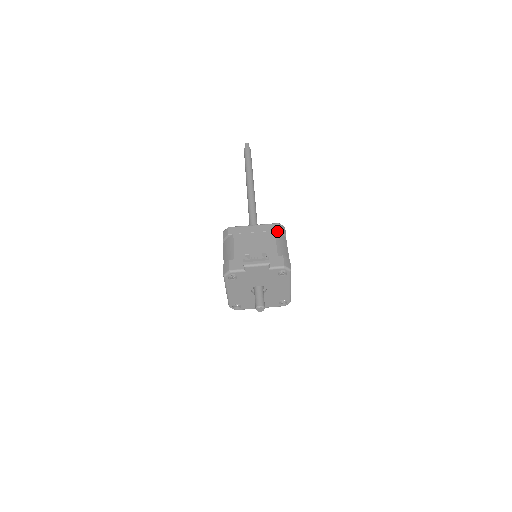
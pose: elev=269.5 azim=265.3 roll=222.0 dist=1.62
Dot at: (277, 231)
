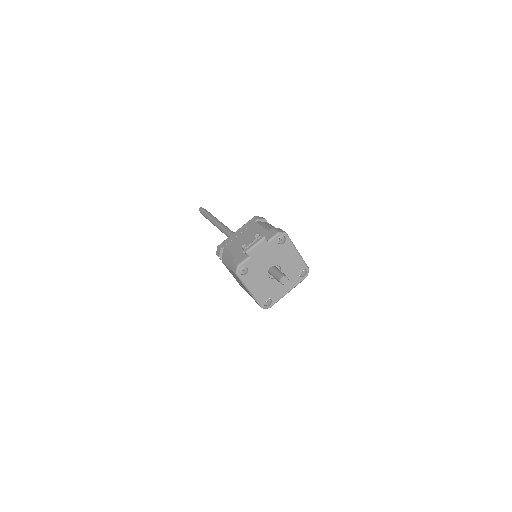
Dot at: (257, 221)
